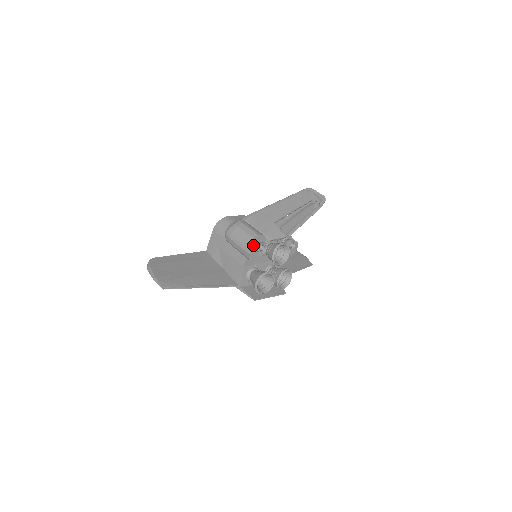
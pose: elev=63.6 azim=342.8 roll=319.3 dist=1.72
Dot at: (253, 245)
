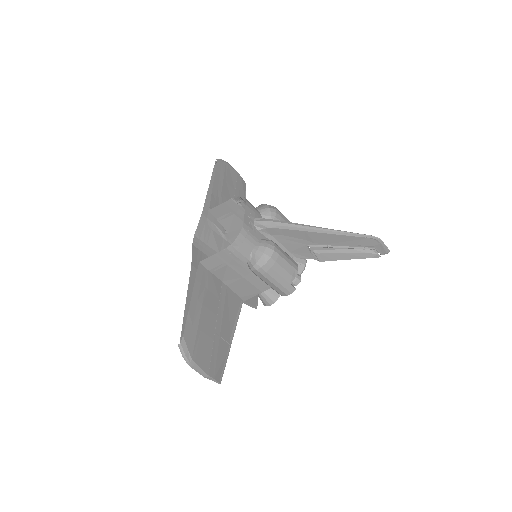
Dot at: occluded
